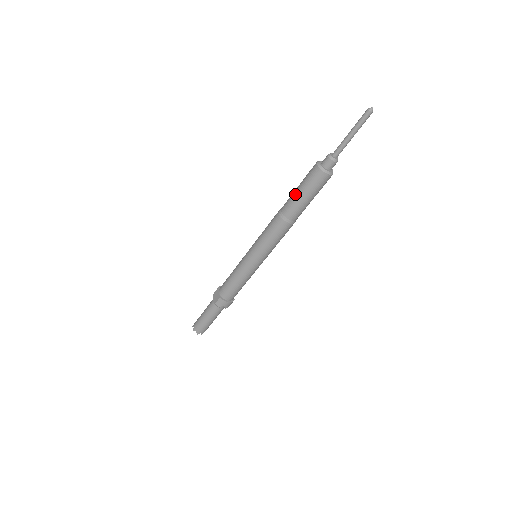
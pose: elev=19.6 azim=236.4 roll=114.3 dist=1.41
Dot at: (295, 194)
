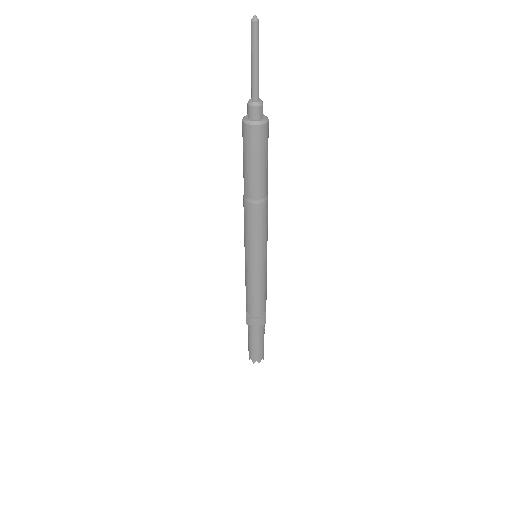
Dot at: (243, 166)
